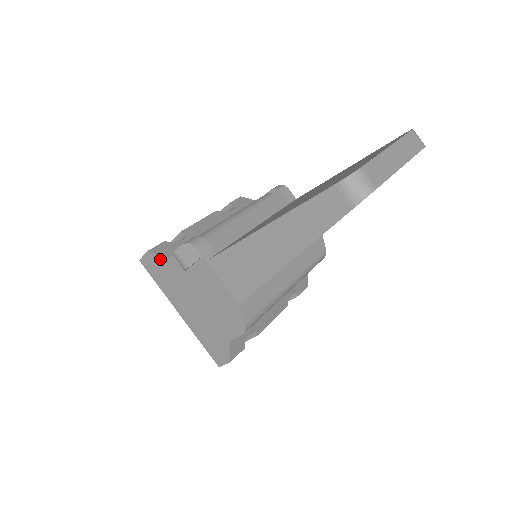
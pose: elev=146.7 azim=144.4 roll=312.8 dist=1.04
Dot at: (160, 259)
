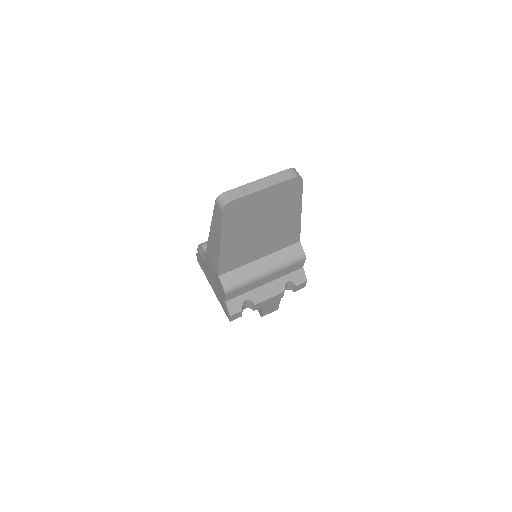
Dot at: (199, 257)
